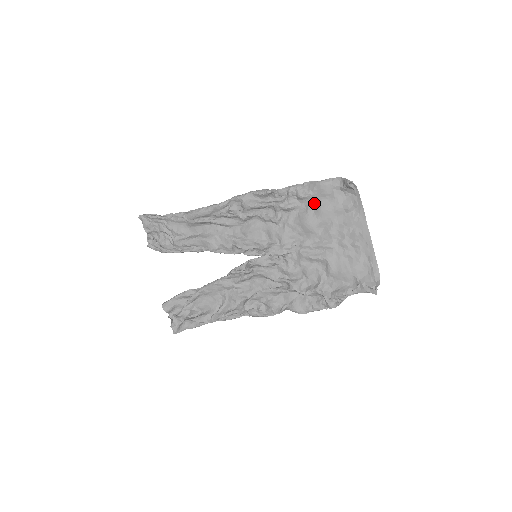
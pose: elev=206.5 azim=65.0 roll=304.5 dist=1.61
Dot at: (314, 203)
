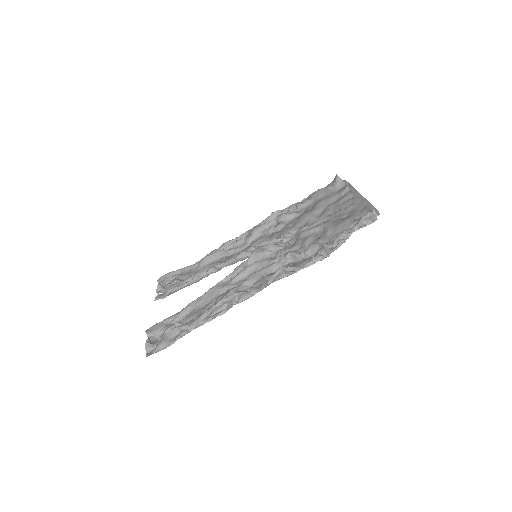
Dot at: (312, 205)
